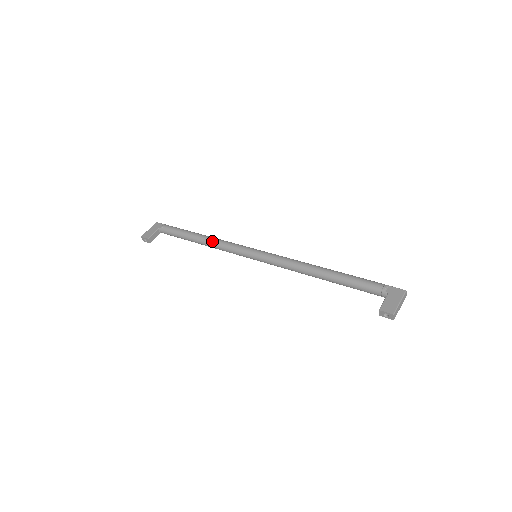
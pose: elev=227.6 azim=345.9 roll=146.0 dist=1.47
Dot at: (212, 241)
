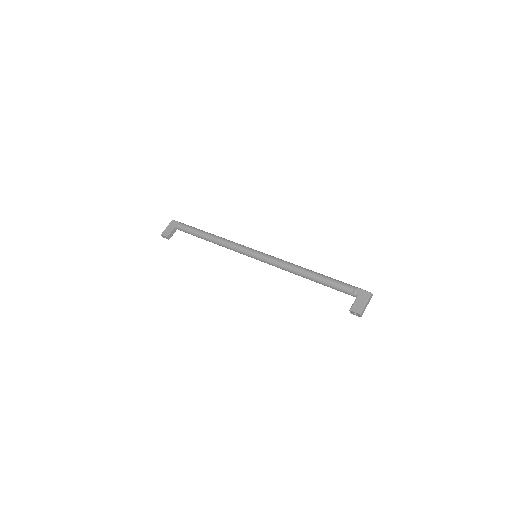
Dot at: (220, 241)
